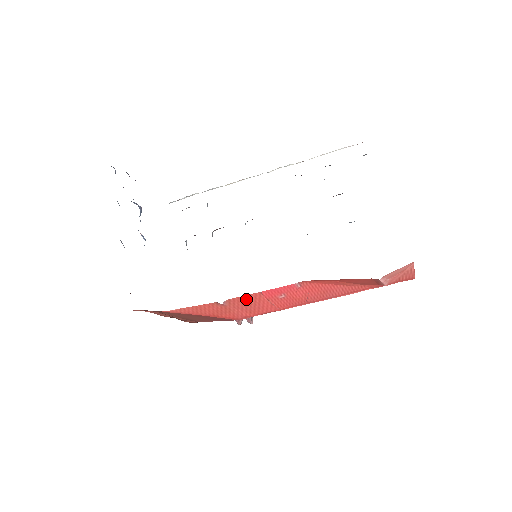
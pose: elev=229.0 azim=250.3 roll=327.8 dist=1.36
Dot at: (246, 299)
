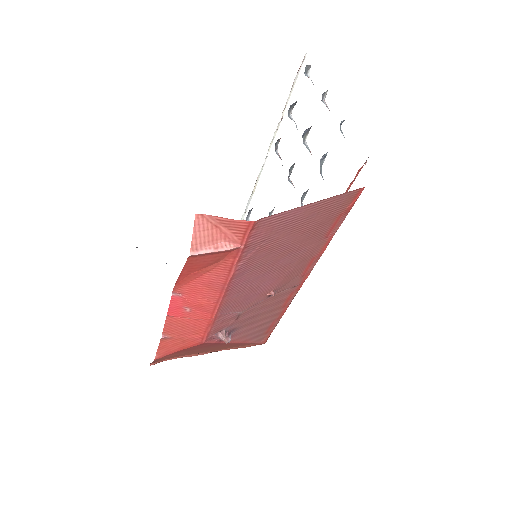
Dot at: (172, 326)
